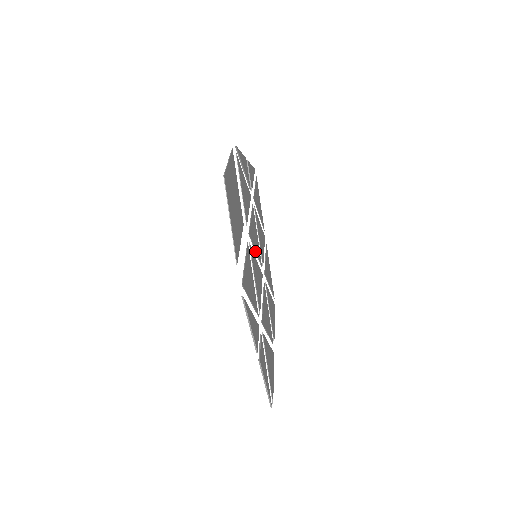
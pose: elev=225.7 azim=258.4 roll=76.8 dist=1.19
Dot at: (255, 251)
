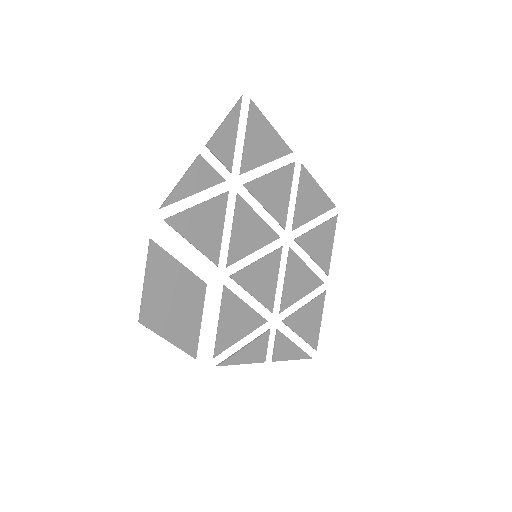
Dot at: (253, 252)
